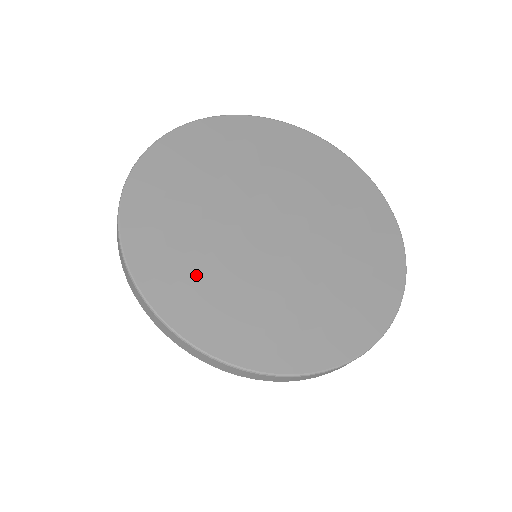
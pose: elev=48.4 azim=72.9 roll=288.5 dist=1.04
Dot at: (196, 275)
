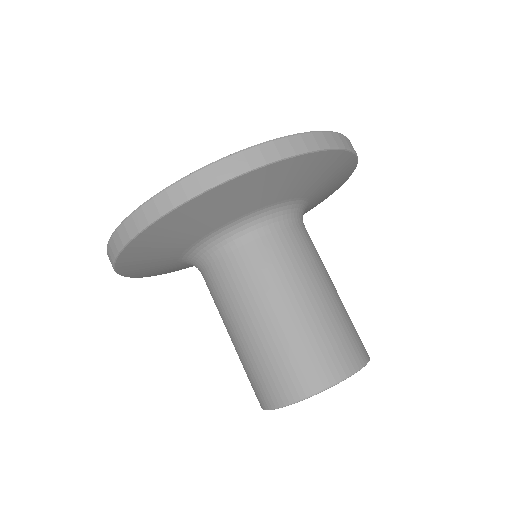
Dot at: occluded
